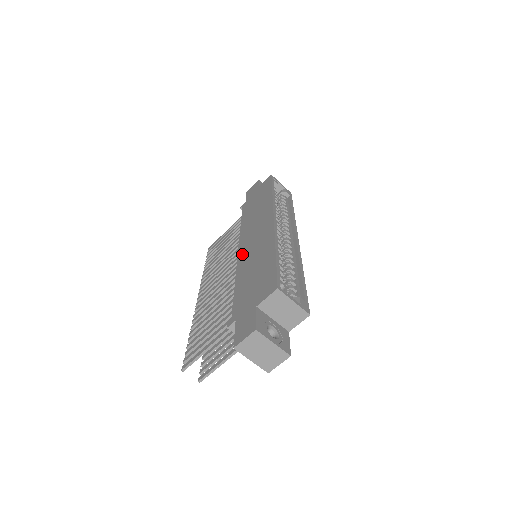
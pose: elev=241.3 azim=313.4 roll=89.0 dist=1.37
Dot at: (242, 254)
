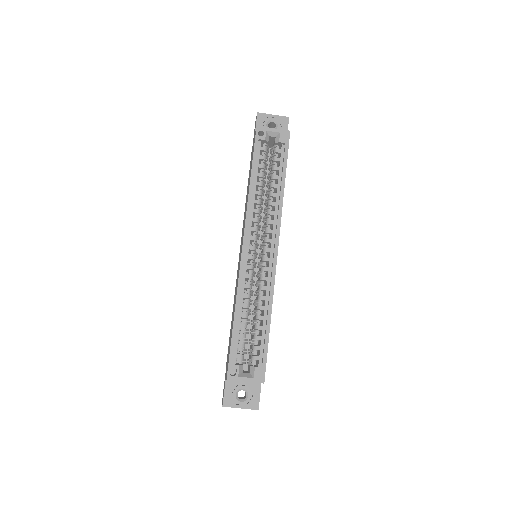
Dot at: occluded
